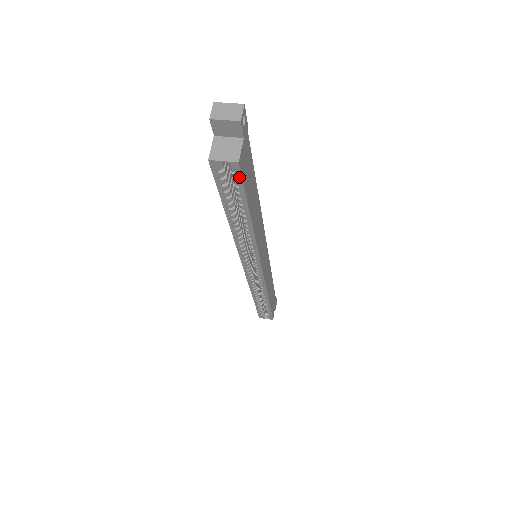
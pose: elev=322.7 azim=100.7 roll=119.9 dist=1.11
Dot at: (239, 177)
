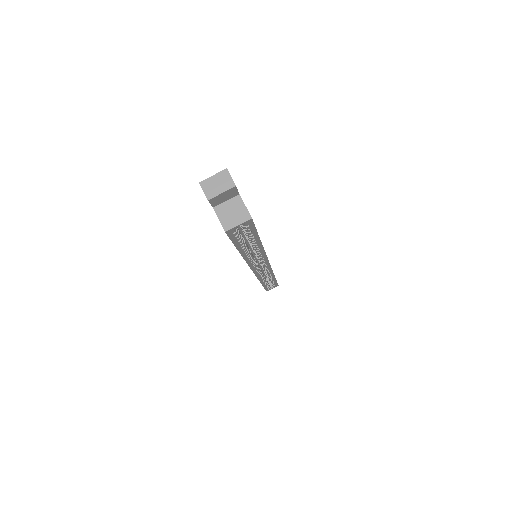
Dot at: (252, 226)
